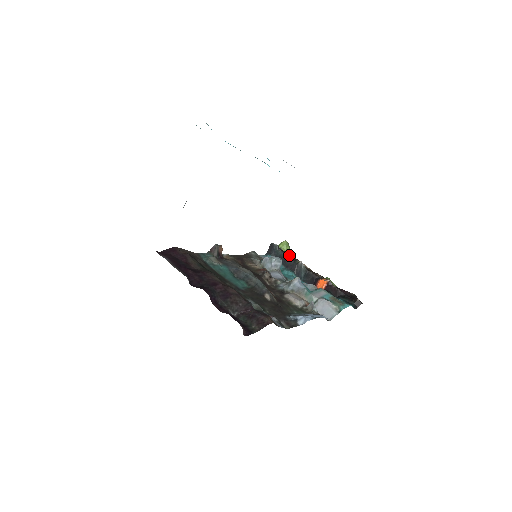
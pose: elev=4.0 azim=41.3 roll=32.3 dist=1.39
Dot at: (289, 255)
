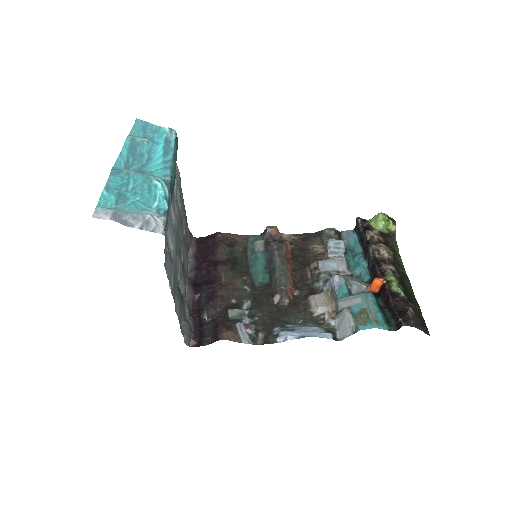
Dot at: (366, 236)
